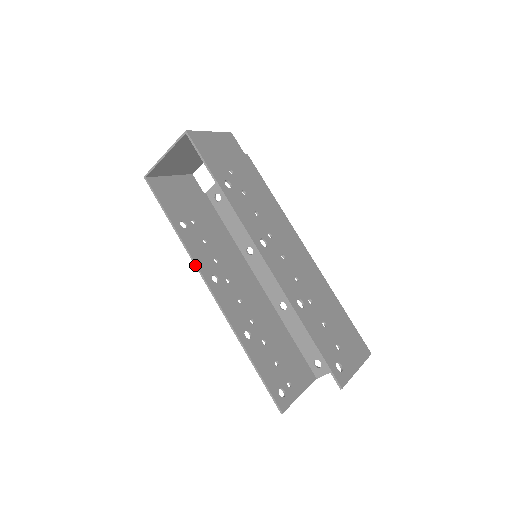
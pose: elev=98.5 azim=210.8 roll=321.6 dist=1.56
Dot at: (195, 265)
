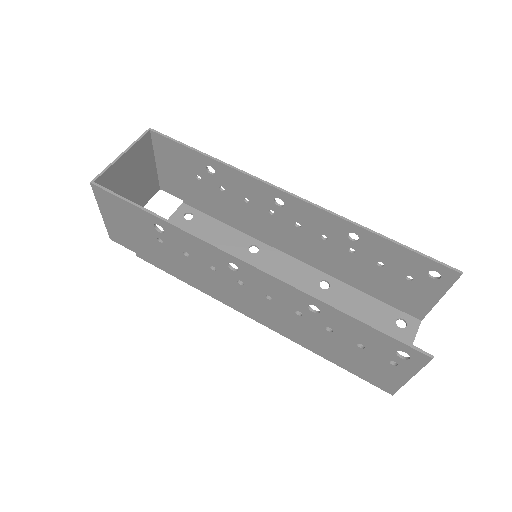
Dot at: (209, 242)
